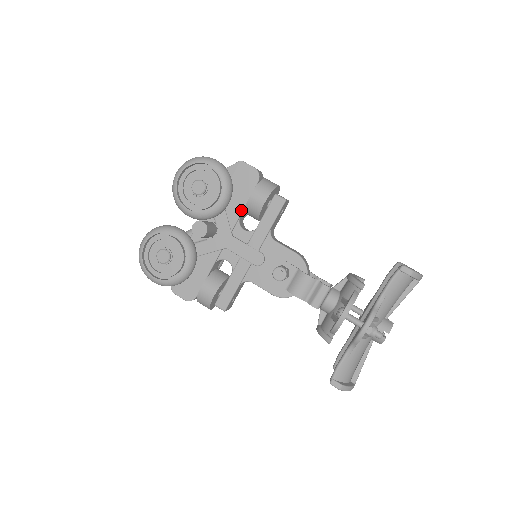
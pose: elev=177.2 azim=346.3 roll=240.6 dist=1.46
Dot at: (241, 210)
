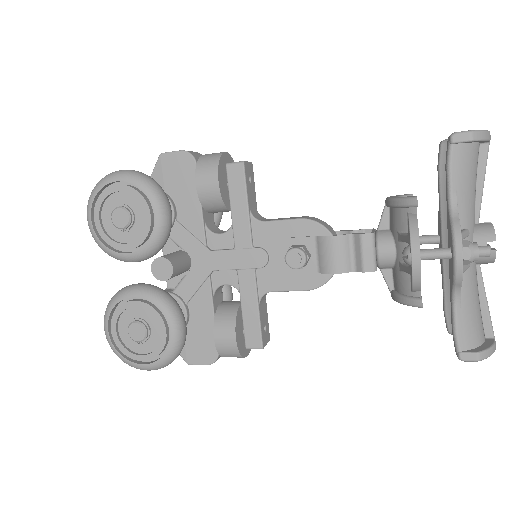
Dot at: (200, 212)
